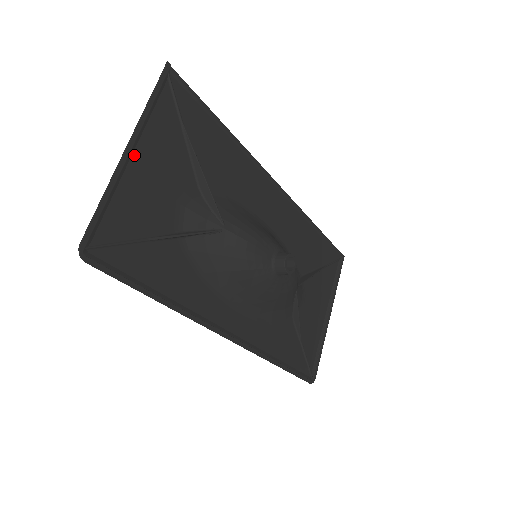
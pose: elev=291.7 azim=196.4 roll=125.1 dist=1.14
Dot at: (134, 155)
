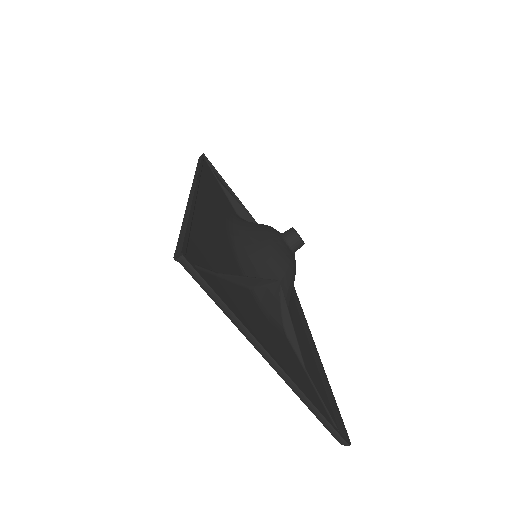
Dot at: occluded
